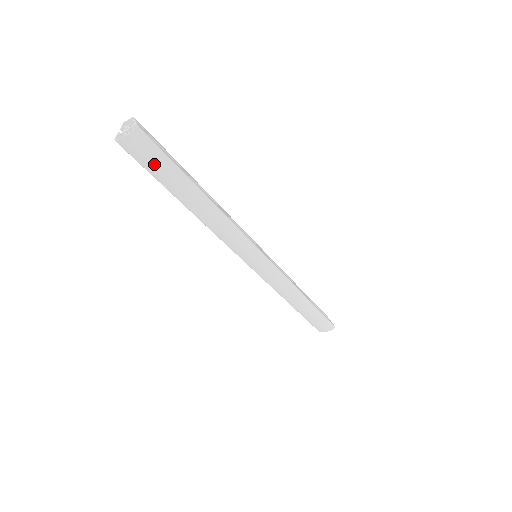
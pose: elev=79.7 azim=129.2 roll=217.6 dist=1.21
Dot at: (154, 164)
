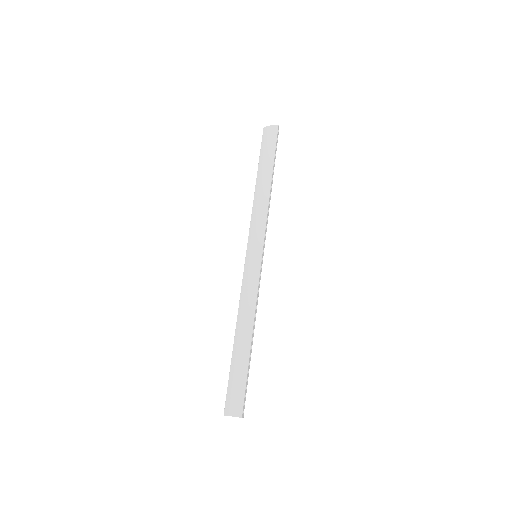
Dot at: (267, 145)
